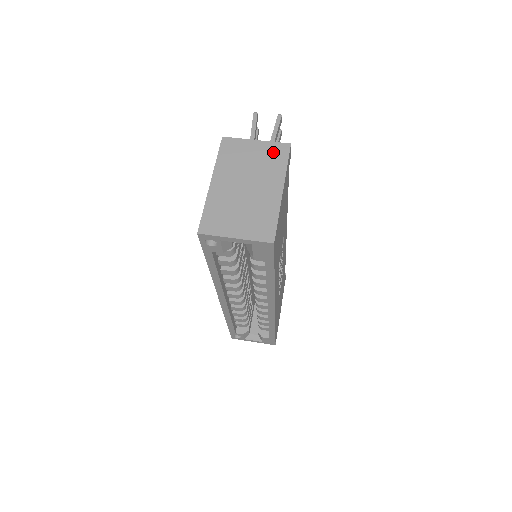
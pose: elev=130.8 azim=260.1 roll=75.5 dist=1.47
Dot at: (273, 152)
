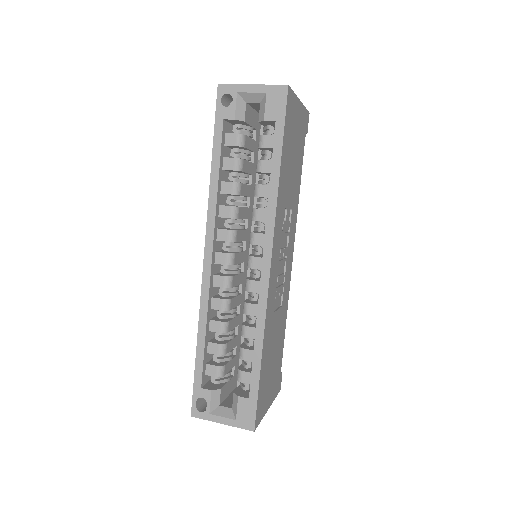
Dot at: occluded
